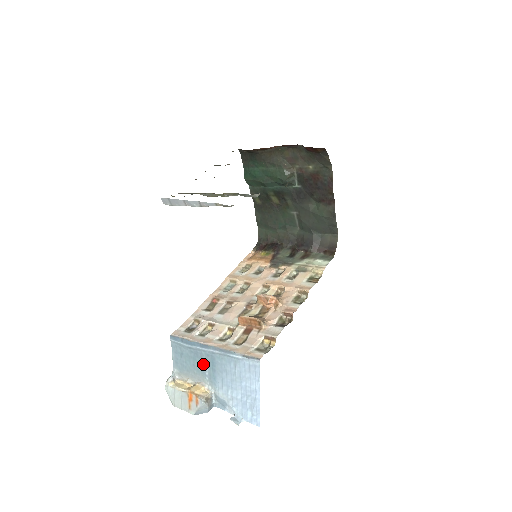
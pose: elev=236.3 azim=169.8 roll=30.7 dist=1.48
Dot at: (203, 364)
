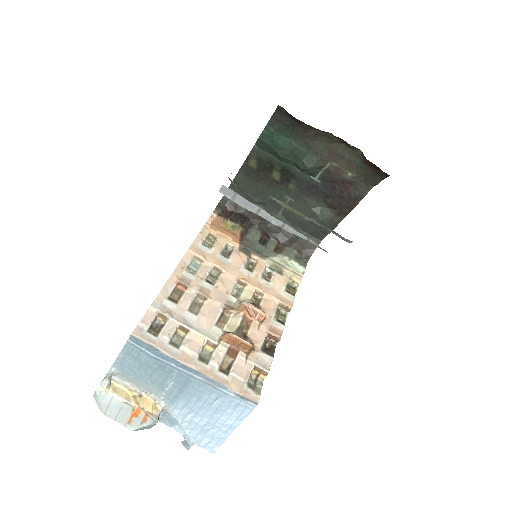
Dot at: (167, 380)
